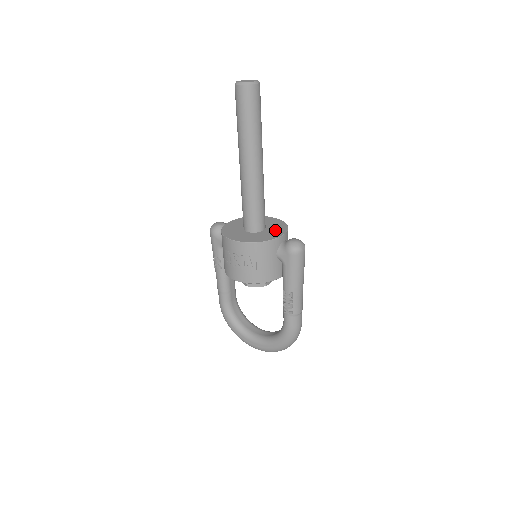
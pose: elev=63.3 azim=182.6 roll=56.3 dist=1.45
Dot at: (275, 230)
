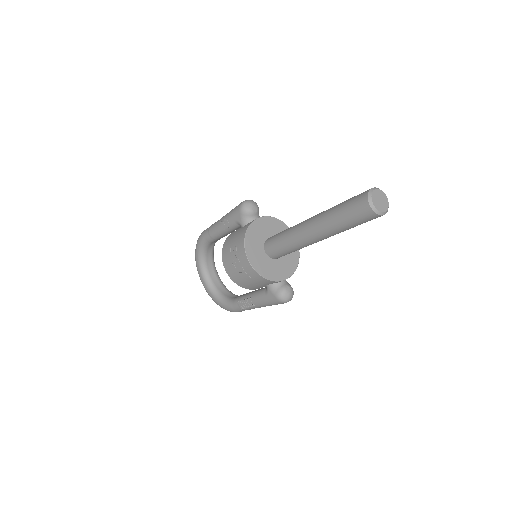
Dot at: (285, 266)
